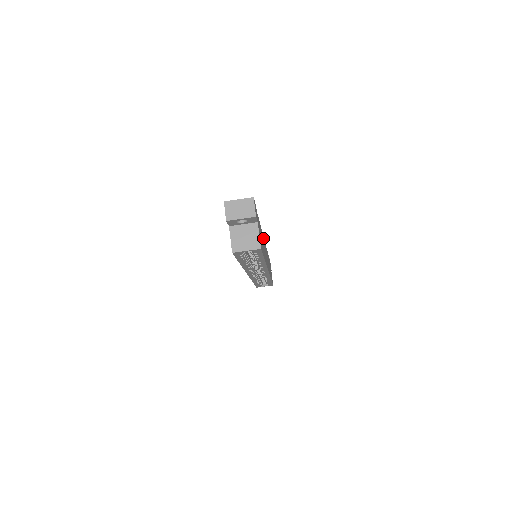
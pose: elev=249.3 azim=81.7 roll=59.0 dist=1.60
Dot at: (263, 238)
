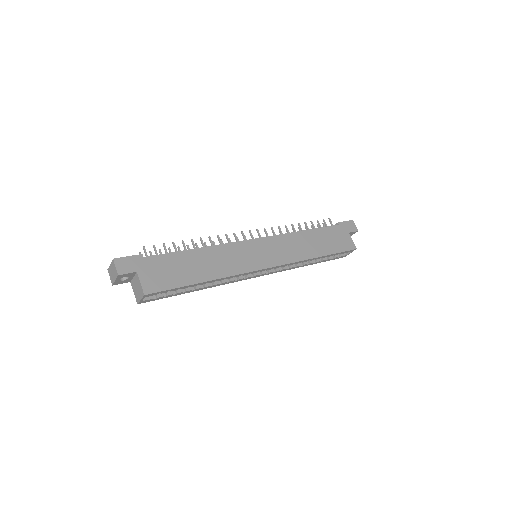
Dot at: (229, 247)
